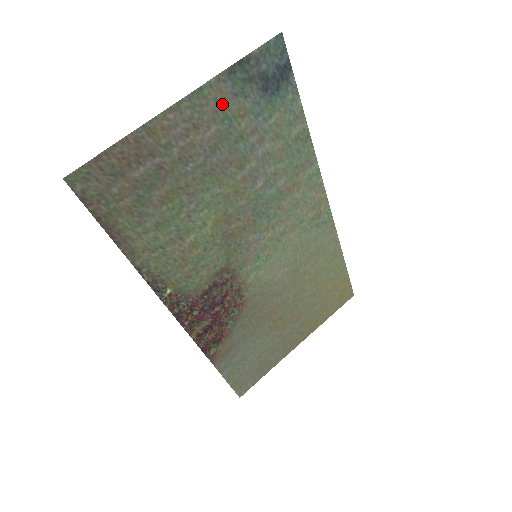
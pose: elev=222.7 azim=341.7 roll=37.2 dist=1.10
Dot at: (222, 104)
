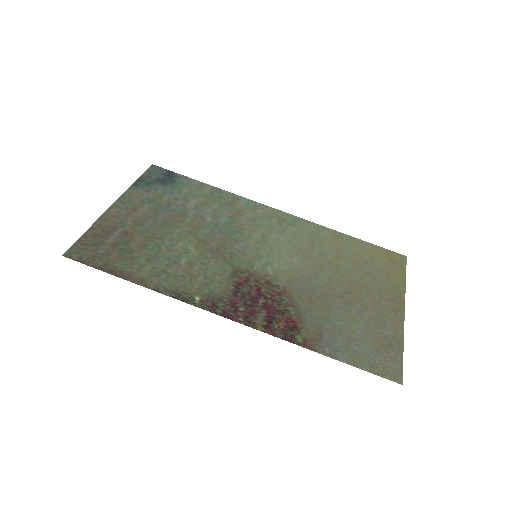
Dot at: (142, 197)
